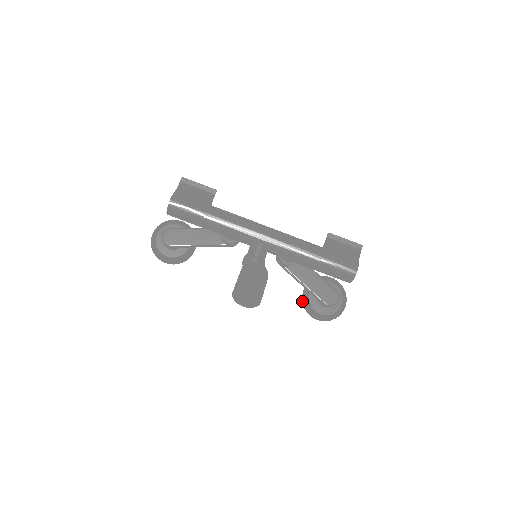
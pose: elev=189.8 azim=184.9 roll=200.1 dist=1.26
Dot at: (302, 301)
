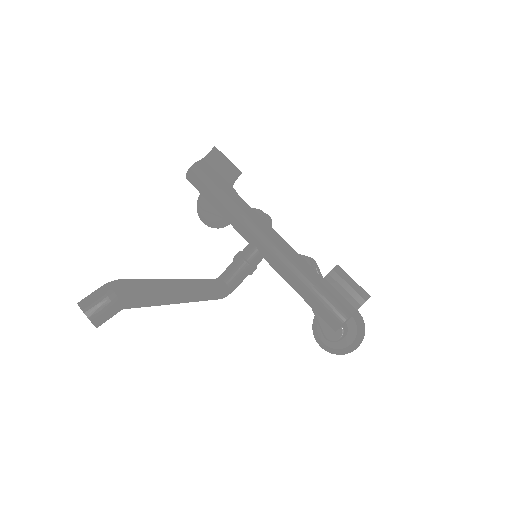
Dot at: (313, 319)
